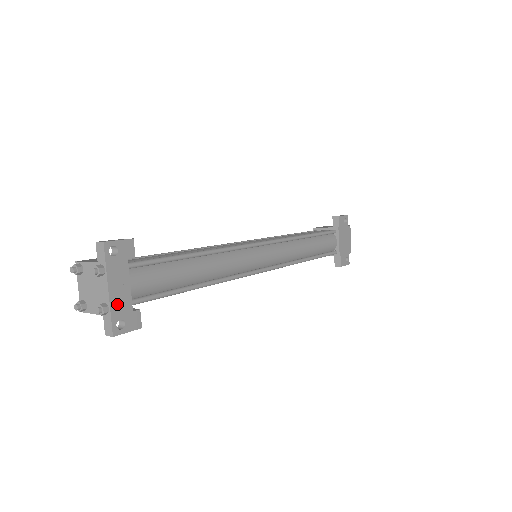
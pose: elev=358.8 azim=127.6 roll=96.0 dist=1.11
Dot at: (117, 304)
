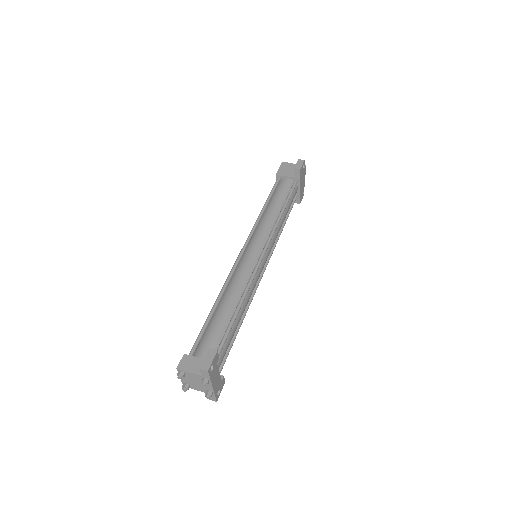
Dot at: (216, 387)
